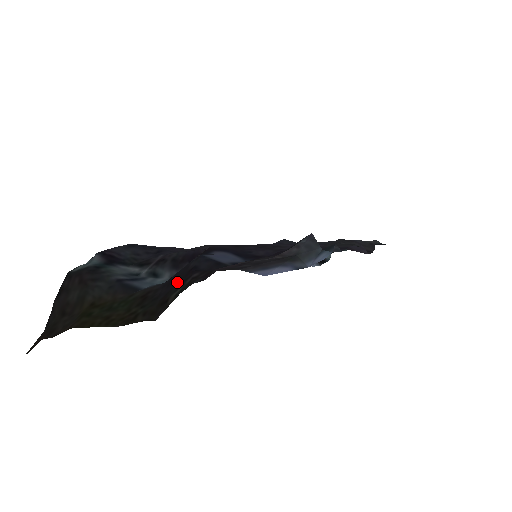
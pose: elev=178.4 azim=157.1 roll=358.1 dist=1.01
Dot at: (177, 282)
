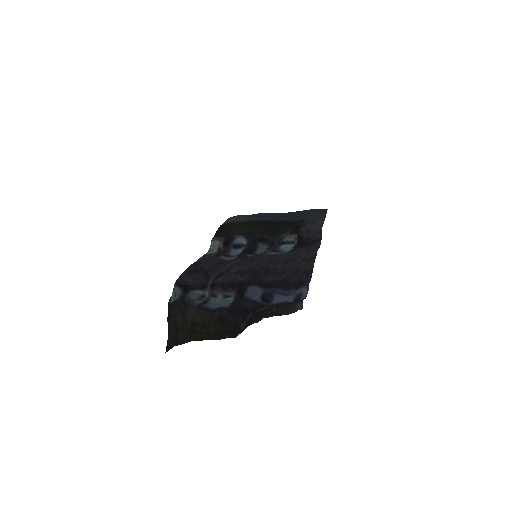
Dot at: (239, 315)
